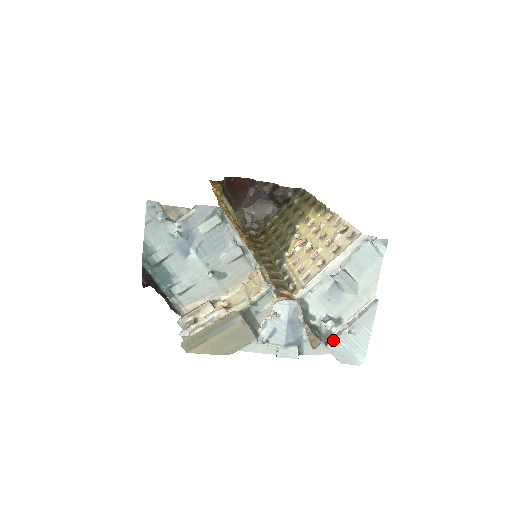
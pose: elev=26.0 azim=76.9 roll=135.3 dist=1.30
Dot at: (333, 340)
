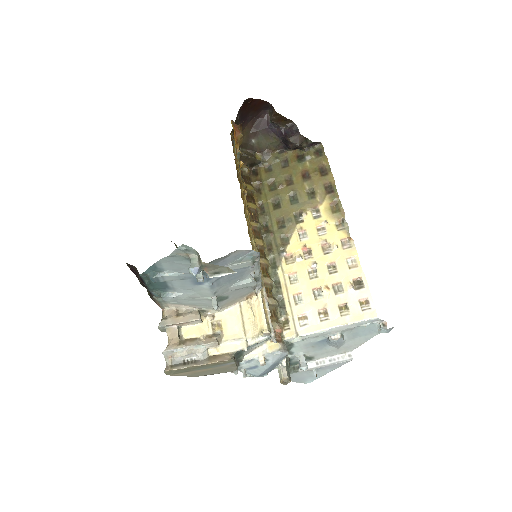
Dot at: (298, 372)
